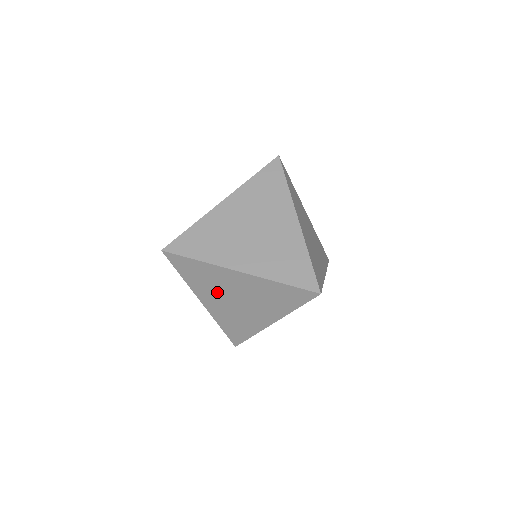
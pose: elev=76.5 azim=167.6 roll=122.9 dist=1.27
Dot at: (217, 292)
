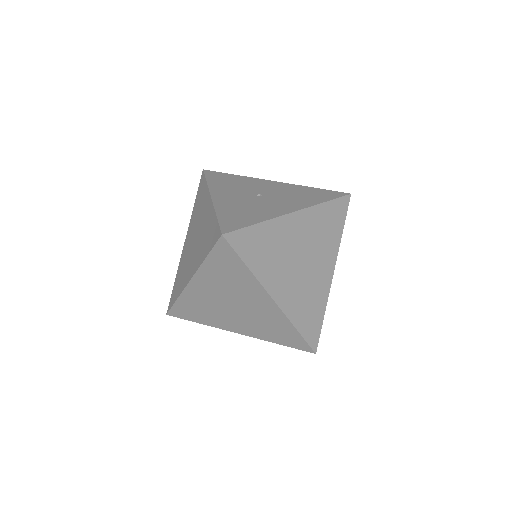
Dot at: (223, 290)
